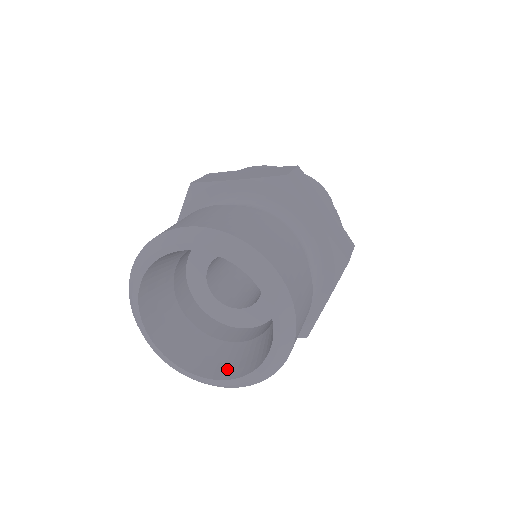
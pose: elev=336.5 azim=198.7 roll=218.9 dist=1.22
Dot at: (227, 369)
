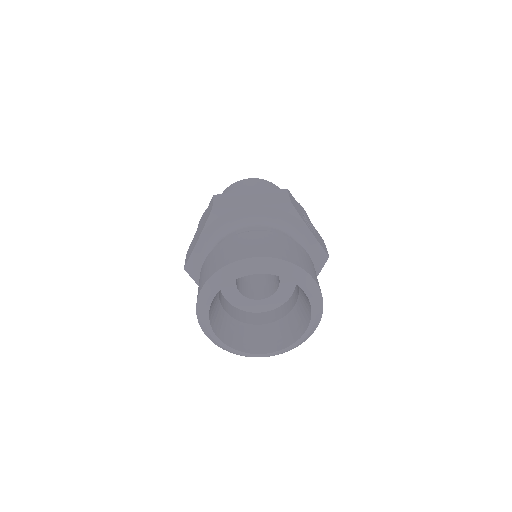
Dot at: (304, 321)
